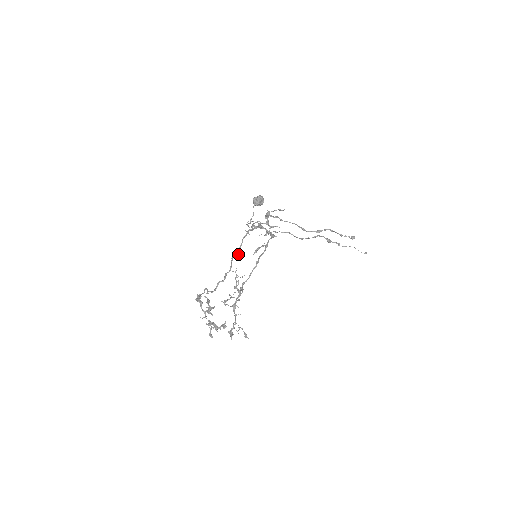
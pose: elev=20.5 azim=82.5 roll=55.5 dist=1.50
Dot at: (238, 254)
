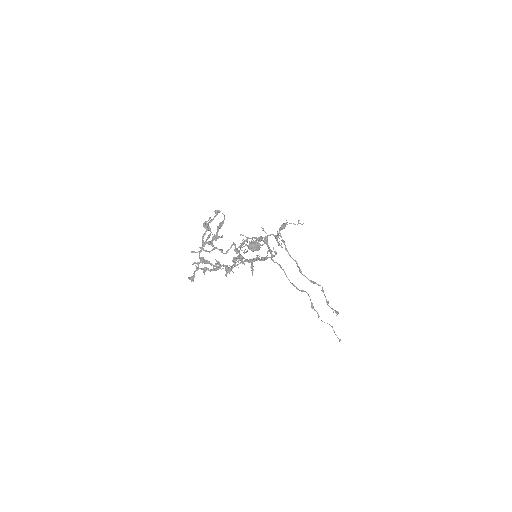
Dot at: (237, 248)
